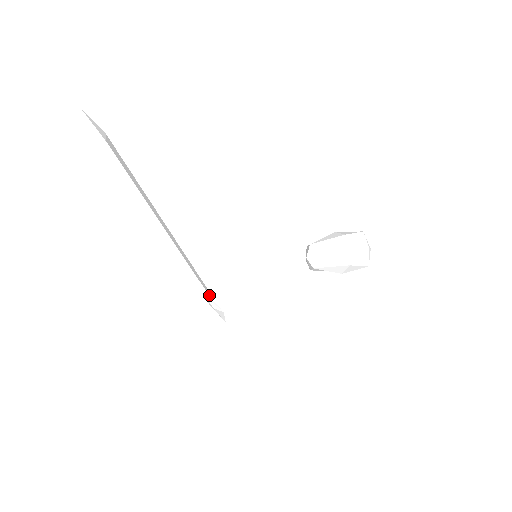
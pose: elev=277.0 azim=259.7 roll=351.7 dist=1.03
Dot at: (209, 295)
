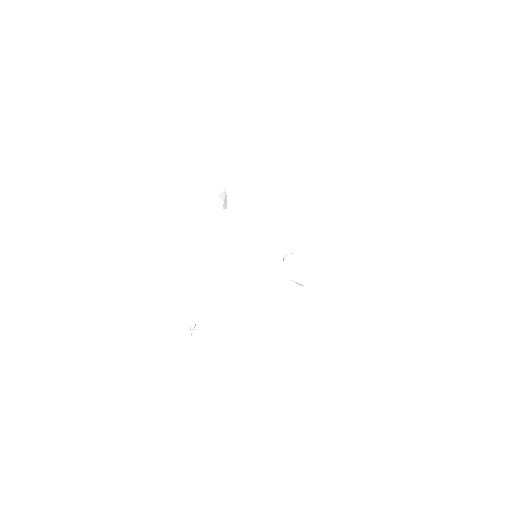
Dot at: (221, 214)
